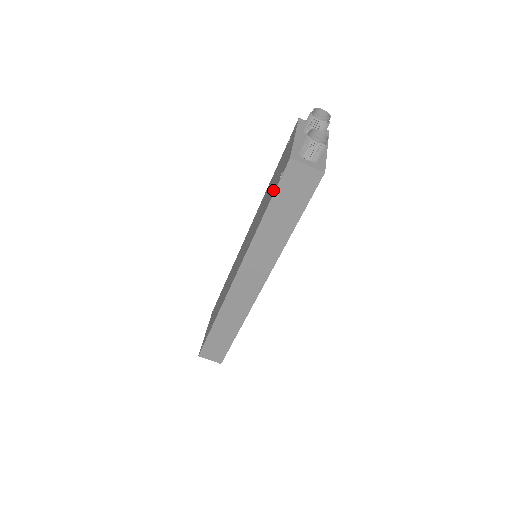
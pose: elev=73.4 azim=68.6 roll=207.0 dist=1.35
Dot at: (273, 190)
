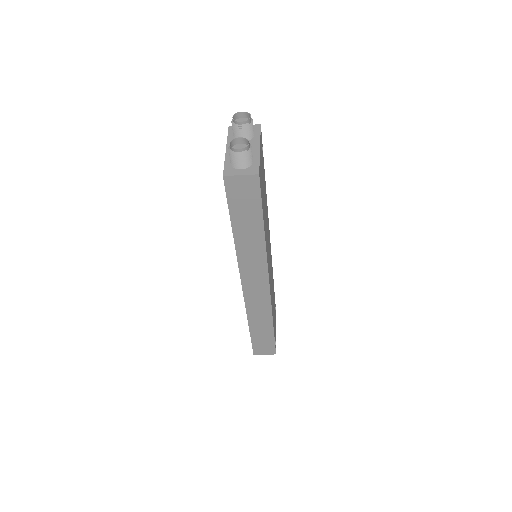
Dot at: occluded
